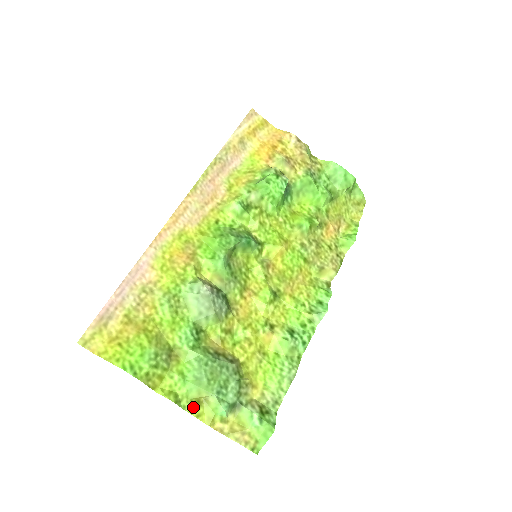
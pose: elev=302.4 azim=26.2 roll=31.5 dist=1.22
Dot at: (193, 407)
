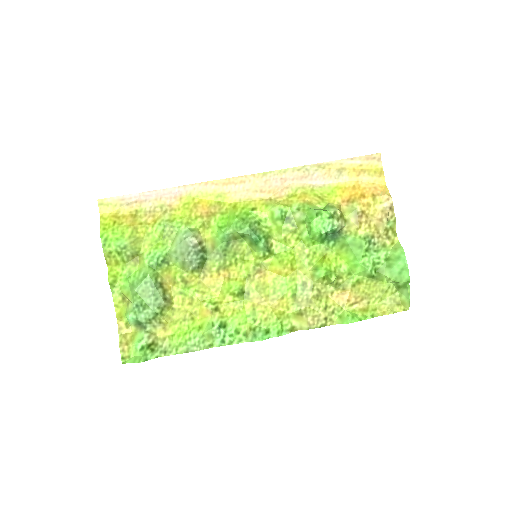
Dot at: (118, 298)
